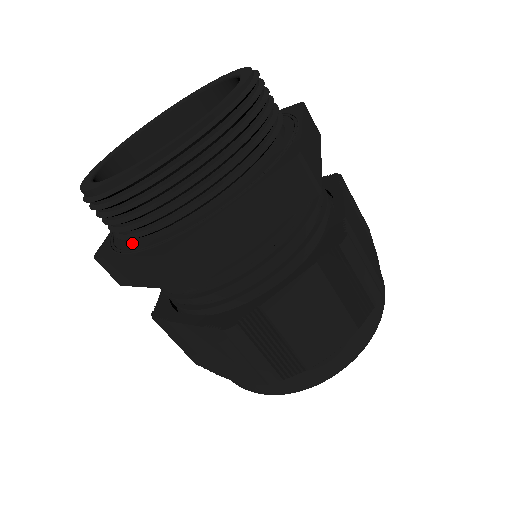
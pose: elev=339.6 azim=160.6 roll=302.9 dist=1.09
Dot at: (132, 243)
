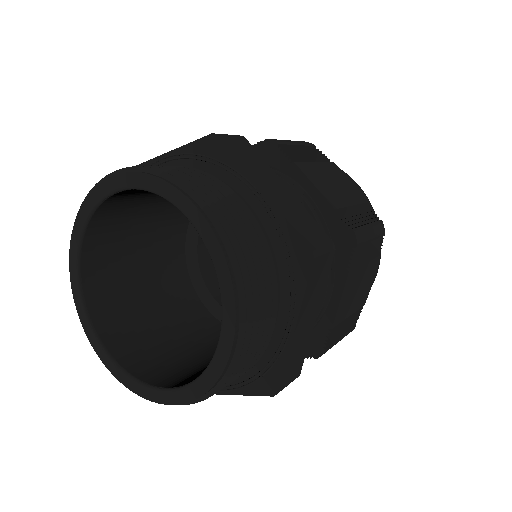
Dot at: occluded
